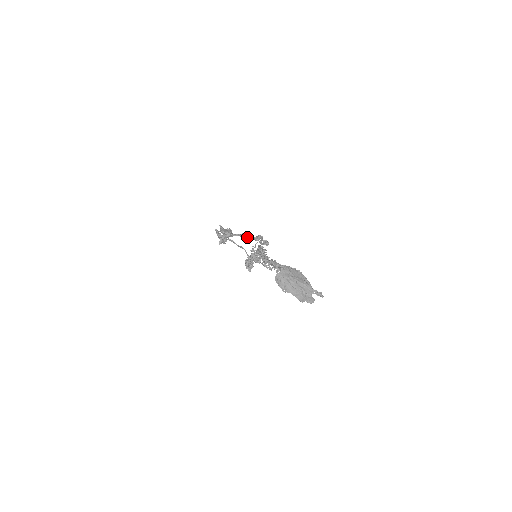
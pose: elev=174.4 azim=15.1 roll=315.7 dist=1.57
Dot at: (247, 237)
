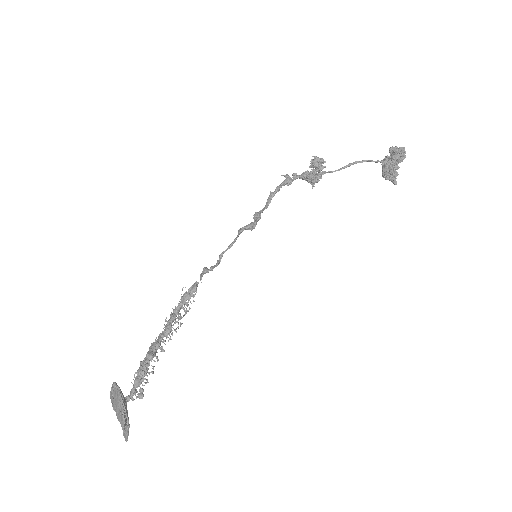
Dot at: occluded
